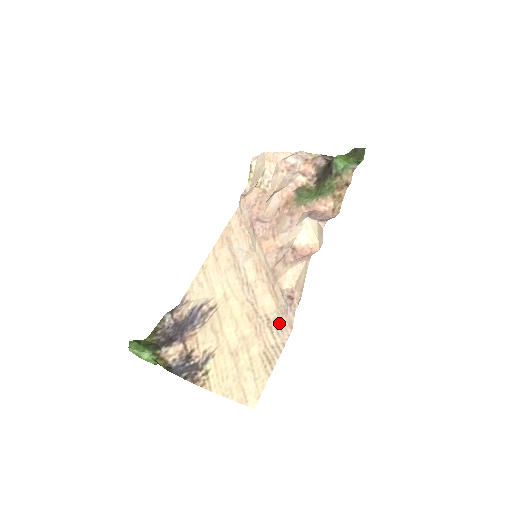
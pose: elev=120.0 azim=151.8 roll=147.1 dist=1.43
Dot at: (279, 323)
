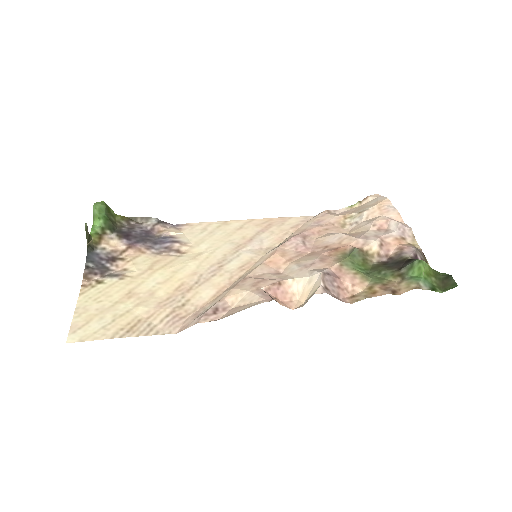
Dot at: (183, 317)
